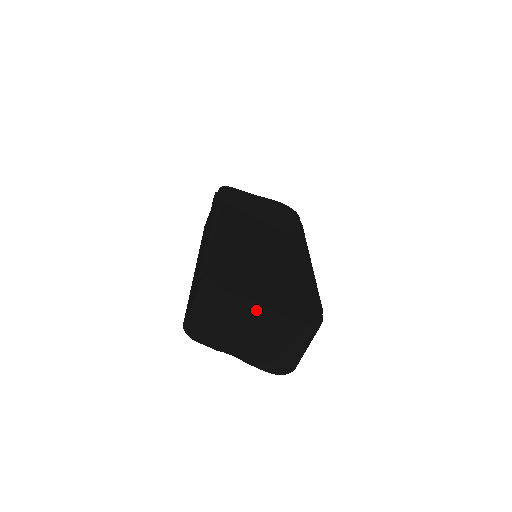
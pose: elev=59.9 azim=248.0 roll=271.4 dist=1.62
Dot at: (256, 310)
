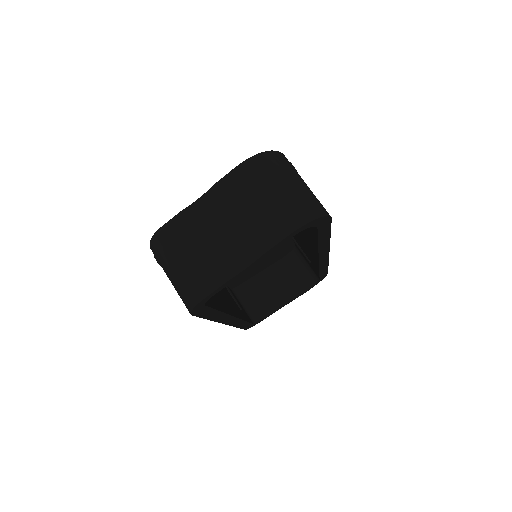
Dot at: (202, 201)
